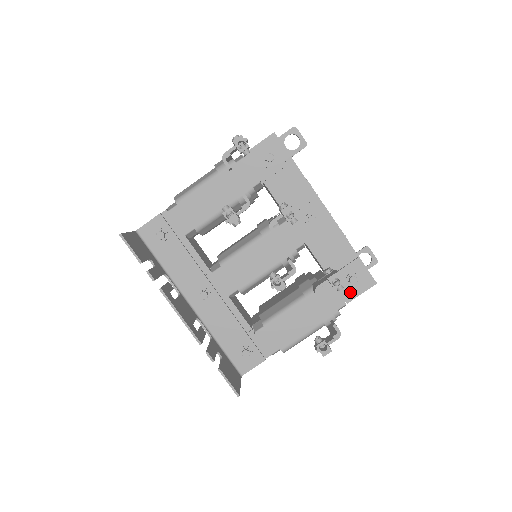
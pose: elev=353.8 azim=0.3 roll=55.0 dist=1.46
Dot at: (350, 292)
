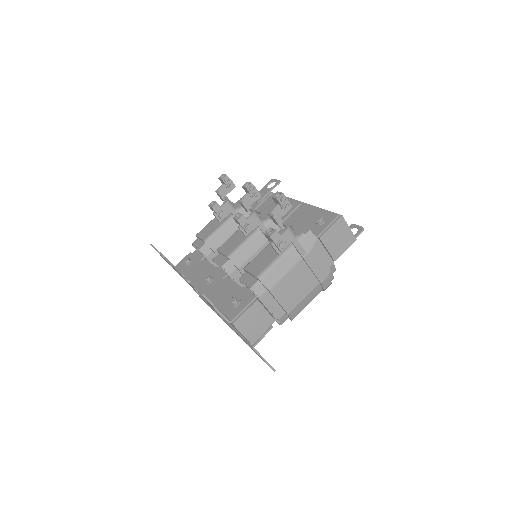
Dot at: (320, 229)
